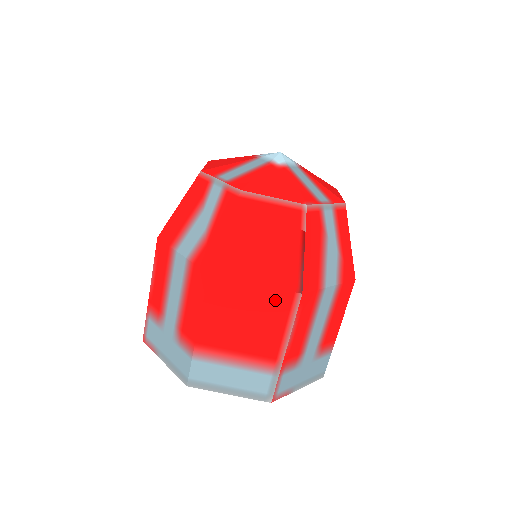
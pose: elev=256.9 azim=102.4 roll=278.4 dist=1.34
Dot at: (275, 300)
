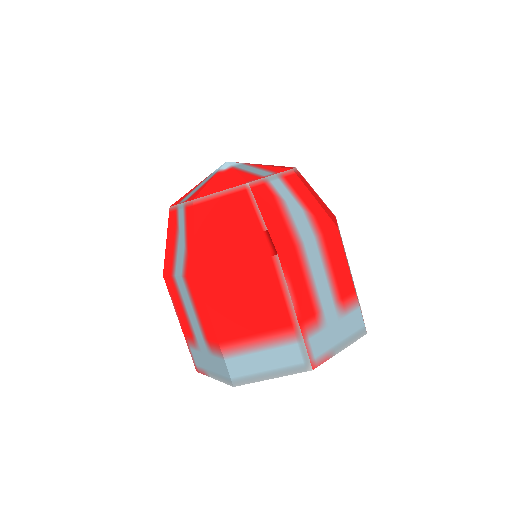
Dot at: (259, 271)
